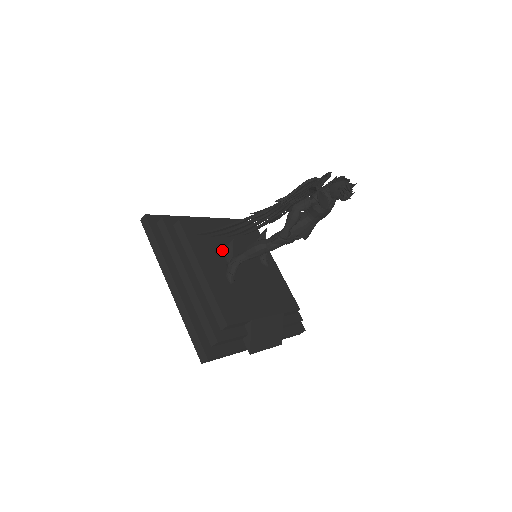
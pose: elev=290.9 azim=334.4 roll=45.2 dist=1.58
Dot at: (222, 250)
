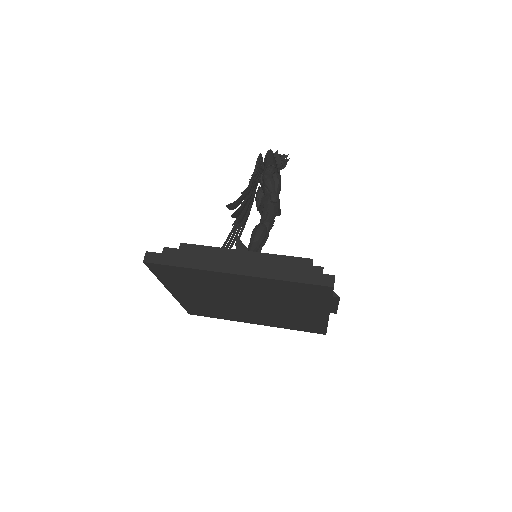
Dot at: occluded
